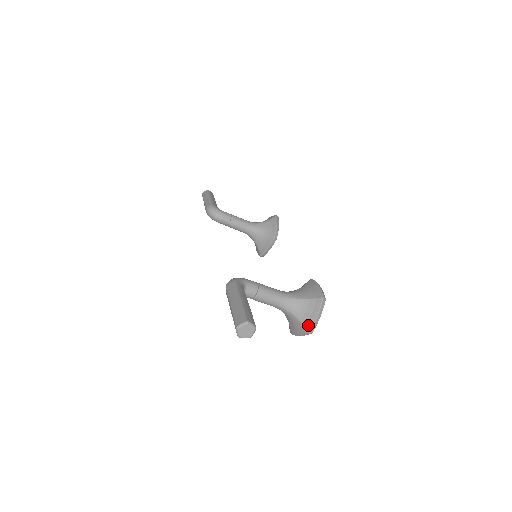
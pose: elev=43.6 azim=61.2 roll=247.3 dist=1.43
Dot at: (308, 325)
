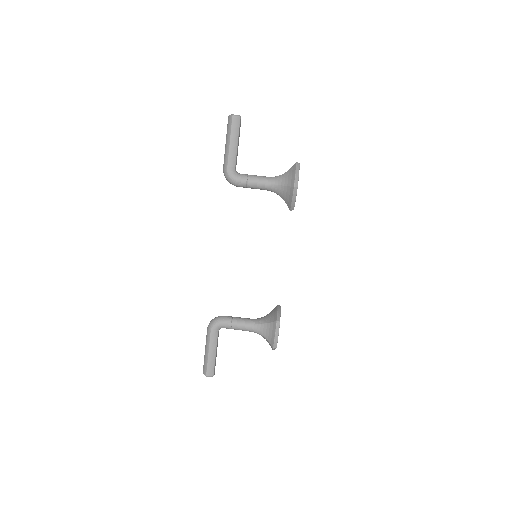
Dot at: (293, 165)
